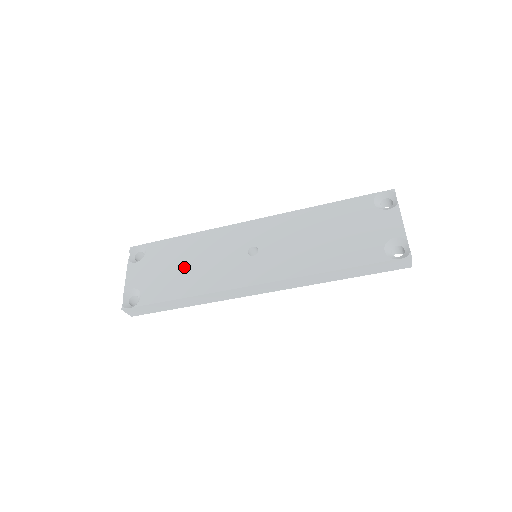
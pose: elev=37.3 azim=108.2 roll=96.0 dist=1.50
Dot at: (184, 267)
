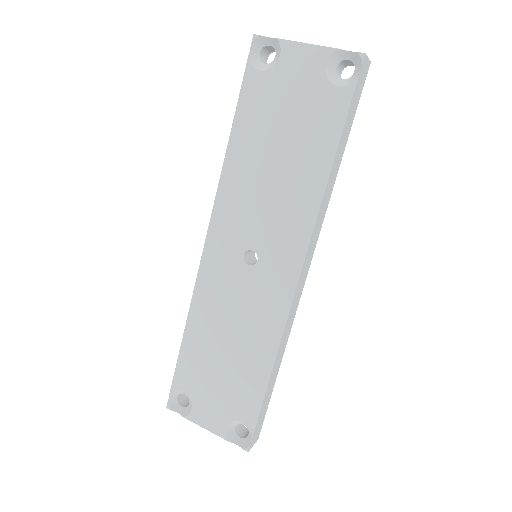
Dot at: (229, 353)
